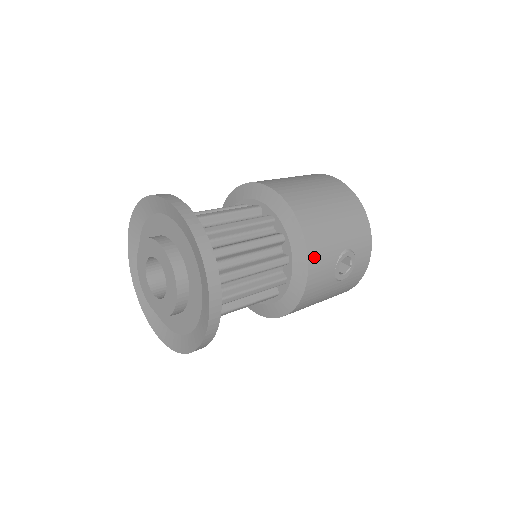
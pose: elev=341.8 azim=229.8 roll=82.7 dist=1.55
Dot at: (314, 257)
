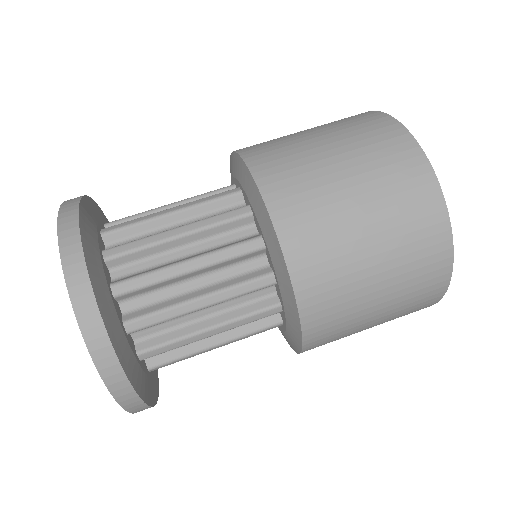
Dot at: occluded
